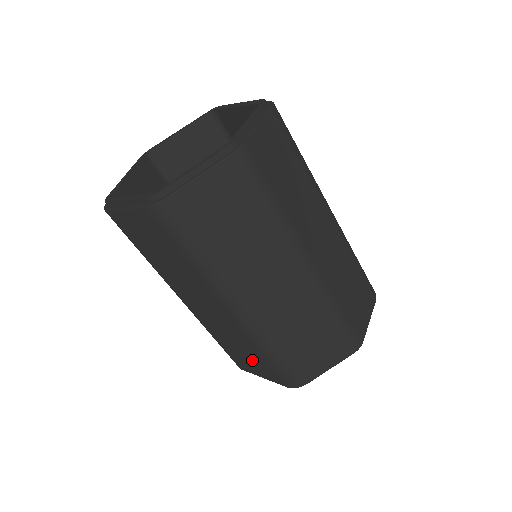
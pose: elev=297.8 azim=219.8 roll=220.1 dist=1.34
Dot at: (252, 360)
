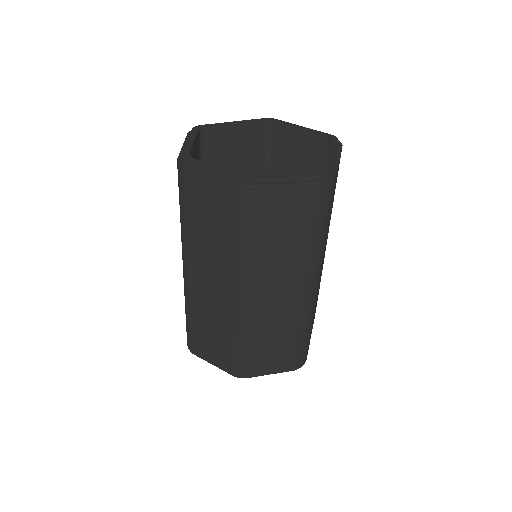
Dot at: occluded
